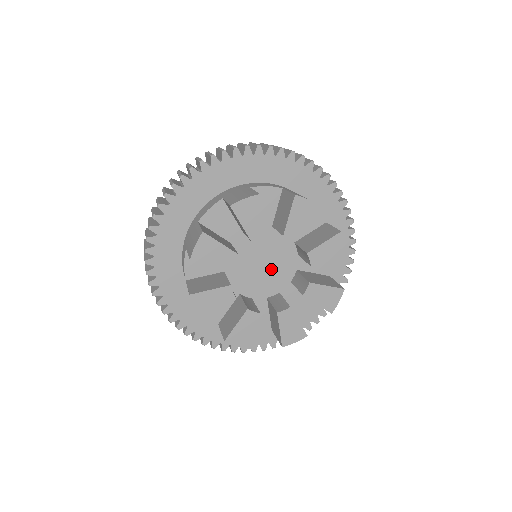
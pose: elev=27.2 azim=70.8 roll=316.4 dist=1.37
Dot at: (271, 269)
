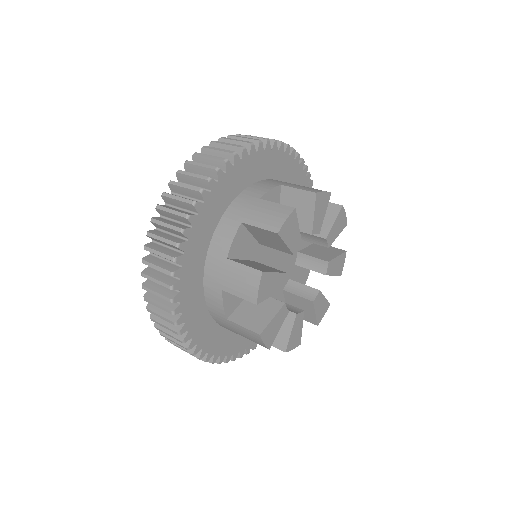
Dot at: (282, 263)
